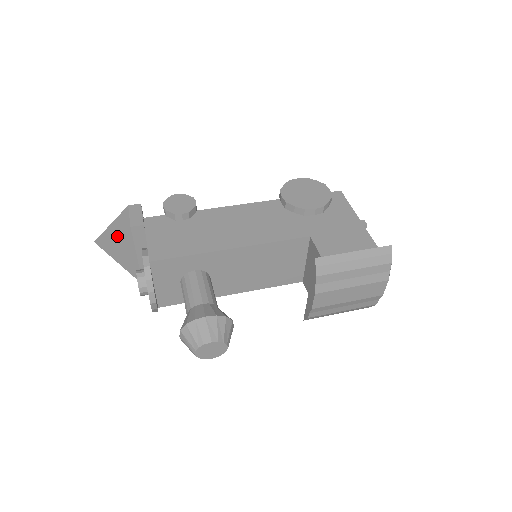
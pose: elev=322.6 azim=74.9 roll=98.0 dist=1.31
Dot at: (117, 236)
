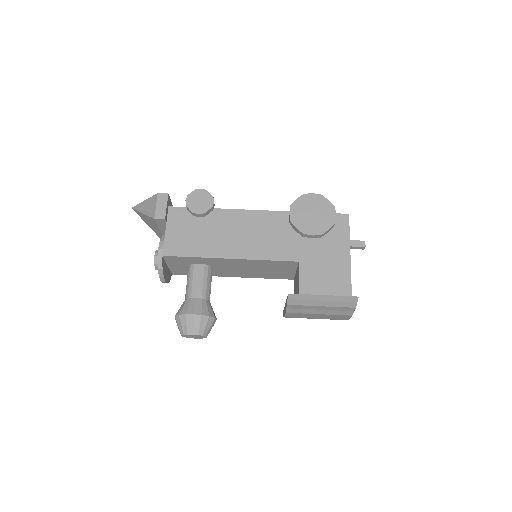
Dot at: (146, 216)
